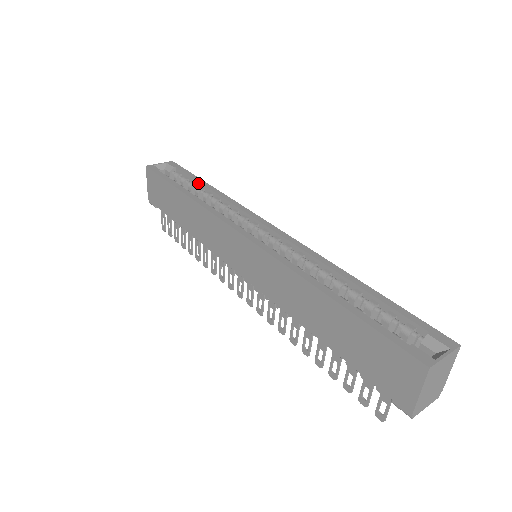
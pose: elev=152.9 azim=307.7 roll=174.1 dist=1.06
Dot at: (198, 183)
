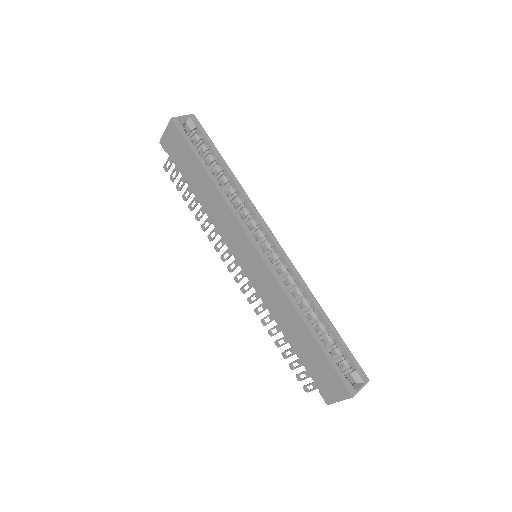
Dot at: (219, 161)
